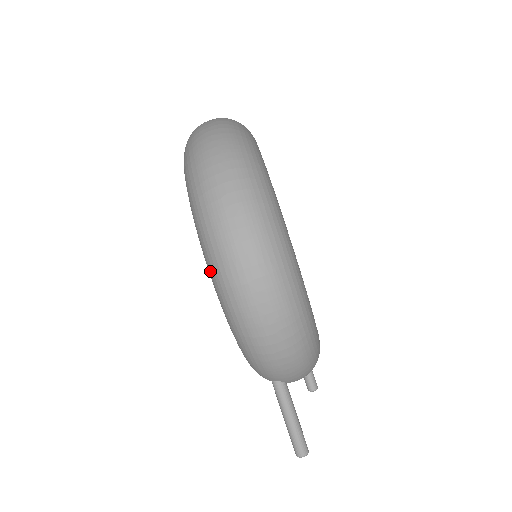
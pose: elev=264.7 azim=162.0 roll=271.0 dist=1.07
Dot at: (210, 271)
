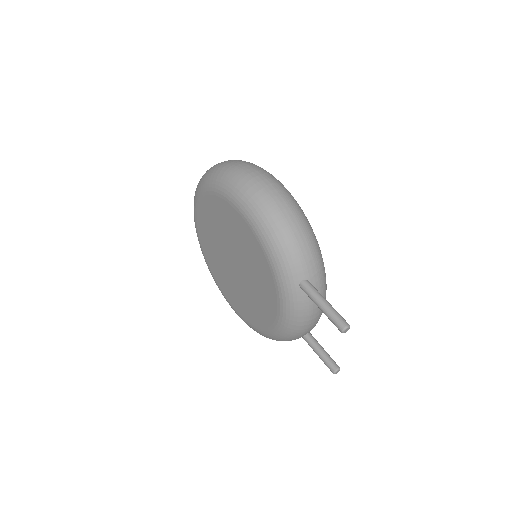
Dot at: (237, 200)
